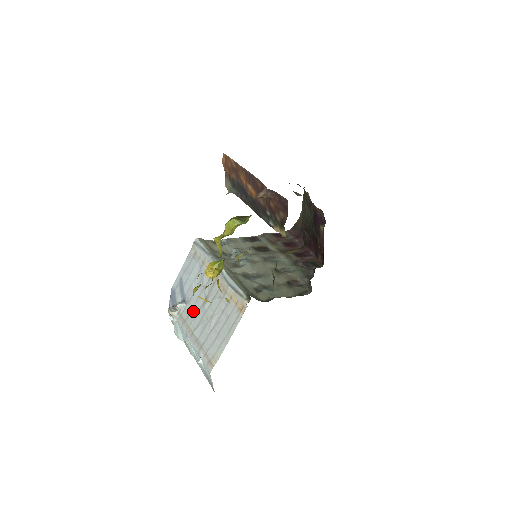
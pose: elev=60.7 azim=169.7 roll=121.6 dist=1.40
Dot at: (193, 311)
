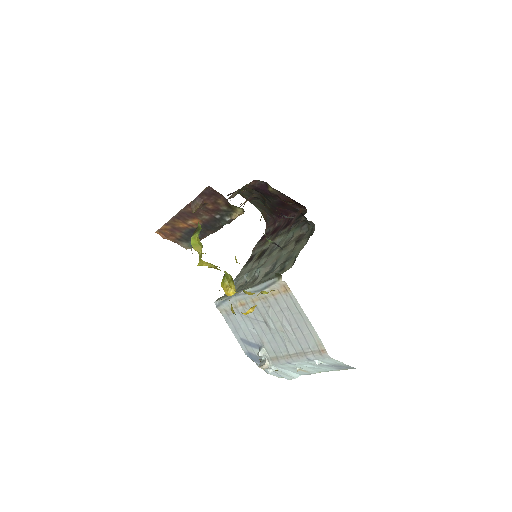
Dot at: (271, 343)
